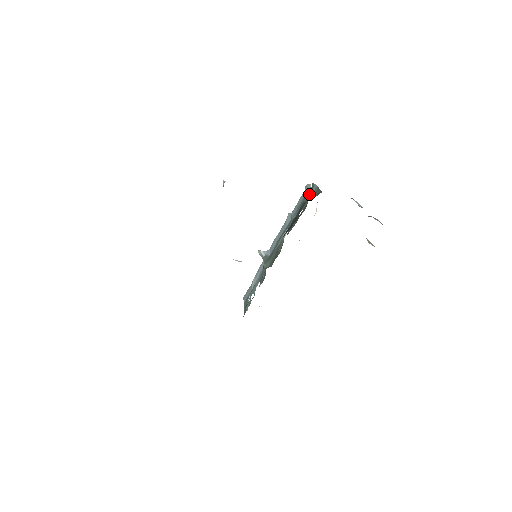
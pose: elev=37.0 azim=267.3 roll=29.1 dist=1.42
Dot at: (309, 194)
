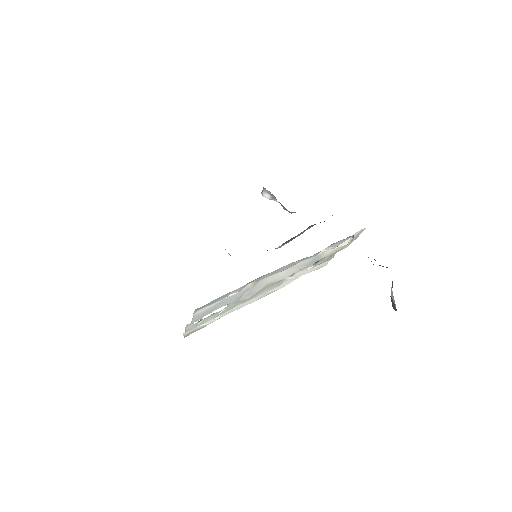
Dot at: occluded
